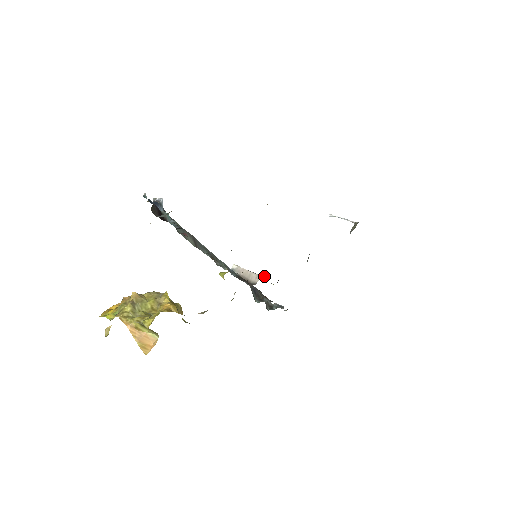
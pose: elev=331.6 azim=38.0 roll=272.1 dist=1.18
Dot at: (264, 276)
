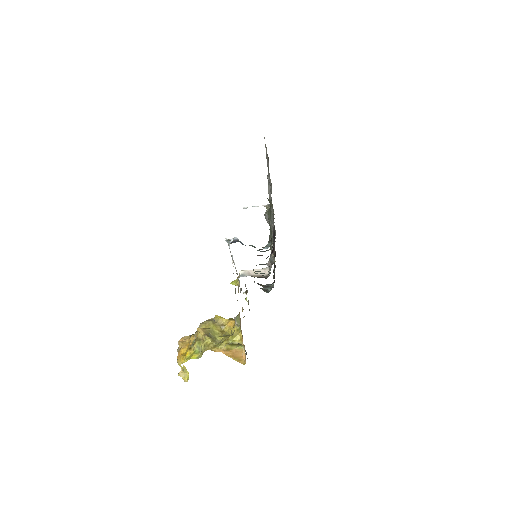
Dot at: occluded
